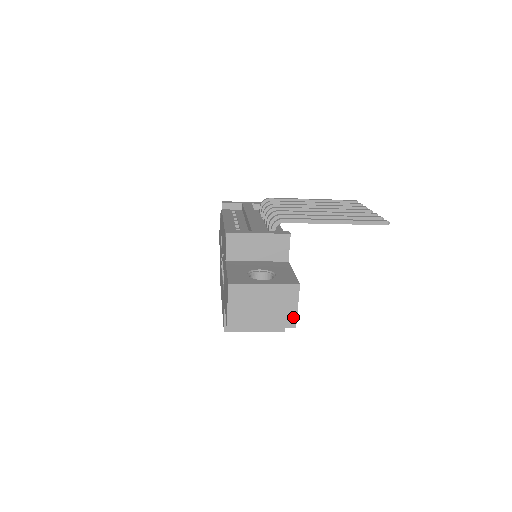
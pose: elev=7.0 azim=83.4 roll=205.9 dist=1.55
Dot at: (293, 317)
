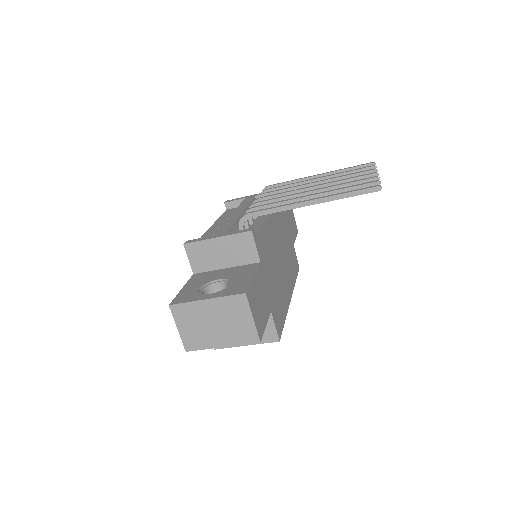
Dot at: (252, 331)
